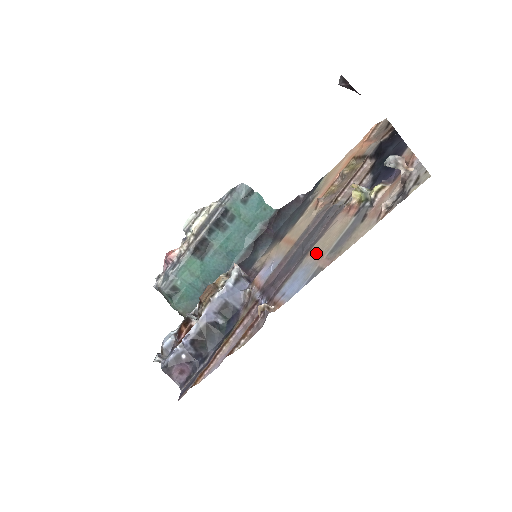
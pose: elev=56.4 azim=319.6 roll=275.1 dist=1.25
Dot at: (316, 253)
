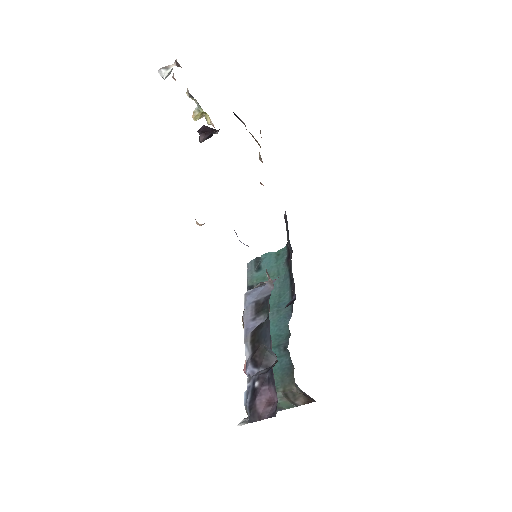
Dot at: occluded
